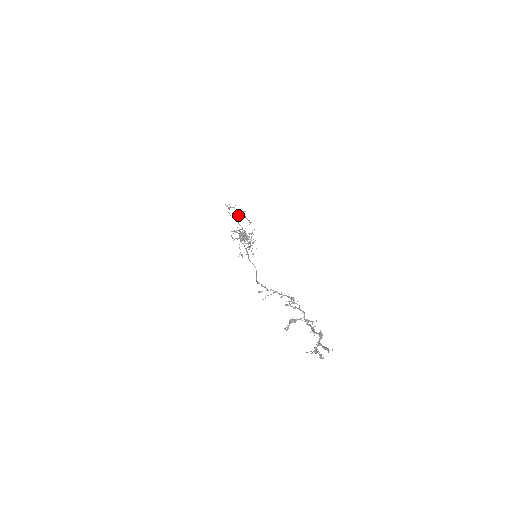
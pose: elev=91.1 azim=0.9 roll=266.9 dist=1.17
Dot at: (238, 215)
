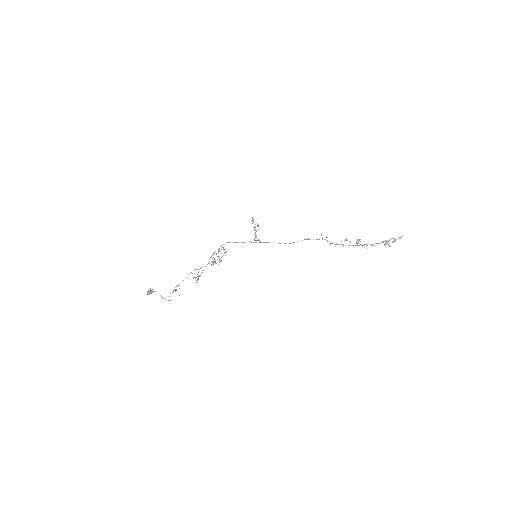
Dot at: (255, 227)
